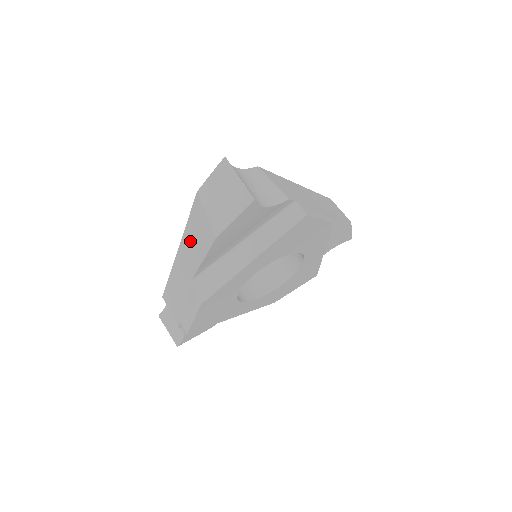
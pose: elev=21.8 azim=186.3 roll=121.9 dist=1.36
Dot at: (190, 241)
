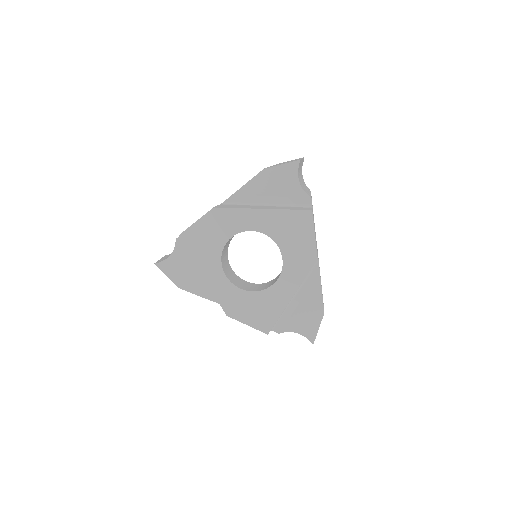
Dot at: occluded
